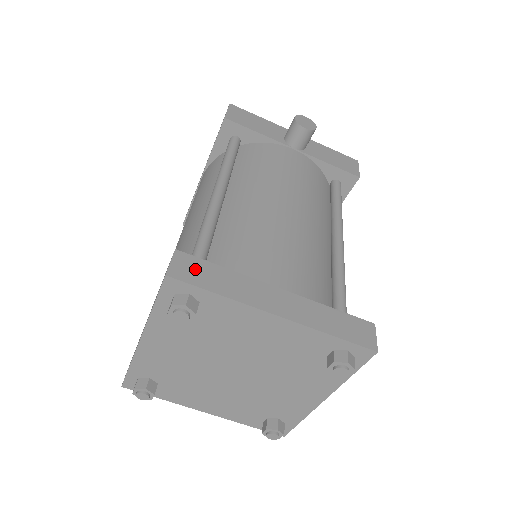
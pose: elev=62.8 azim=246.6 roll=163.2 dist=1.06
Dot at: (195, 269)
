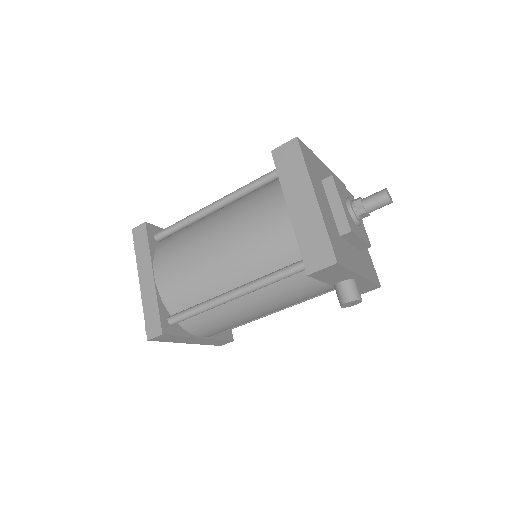
Dot at: (165, 338)
